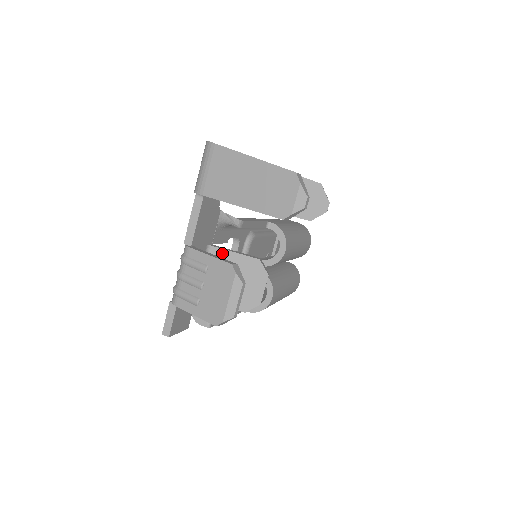
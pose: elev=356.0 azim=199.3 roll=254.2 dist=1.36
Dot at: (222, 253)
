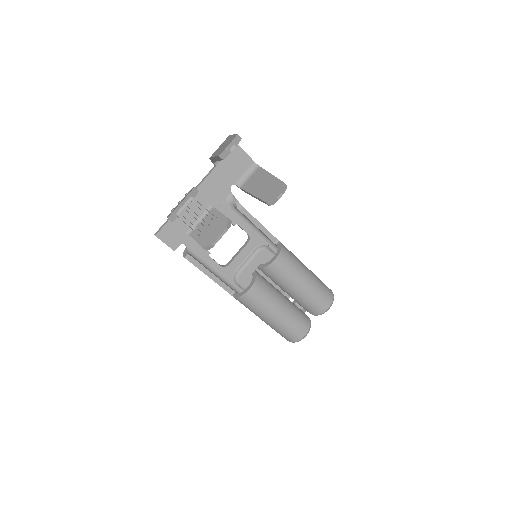
Dot at: (215, 212)
